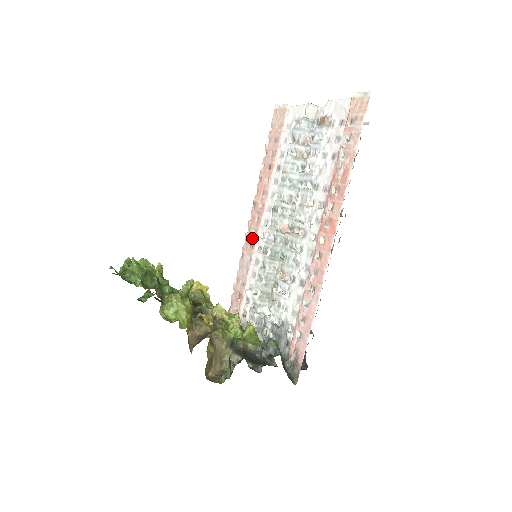
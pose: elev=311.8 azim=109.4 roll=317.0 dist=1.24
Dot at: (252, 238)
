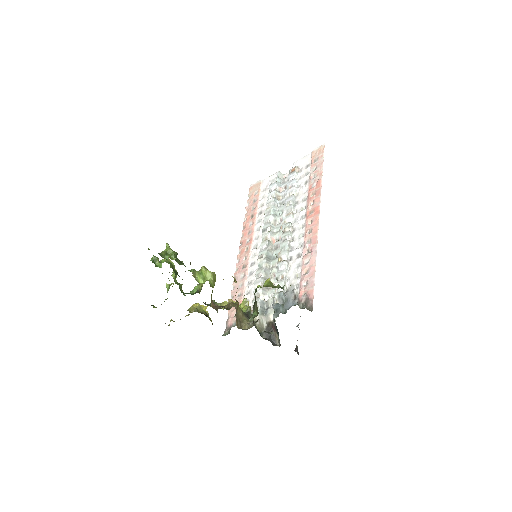
Dot at: (244, 261)
